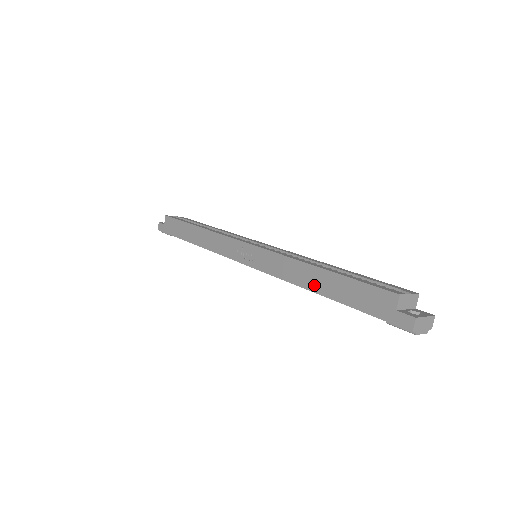
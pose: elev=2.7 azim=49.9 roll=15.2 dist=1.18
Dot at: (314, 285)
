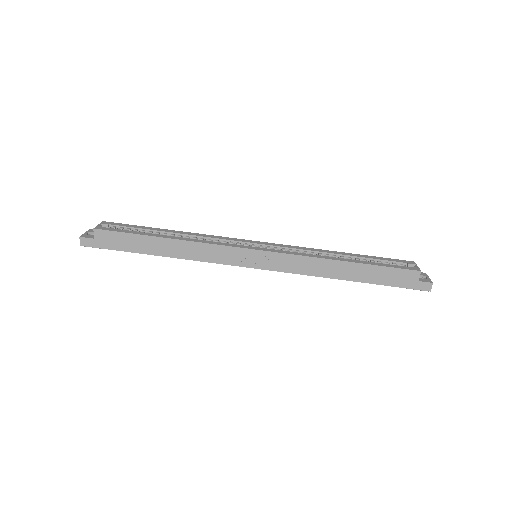
Dot at: (344, 275)
